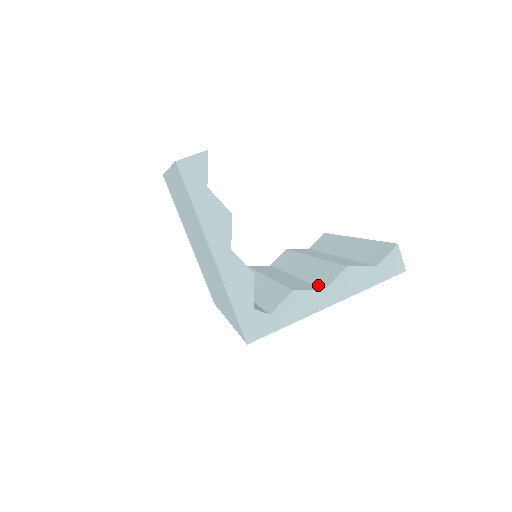
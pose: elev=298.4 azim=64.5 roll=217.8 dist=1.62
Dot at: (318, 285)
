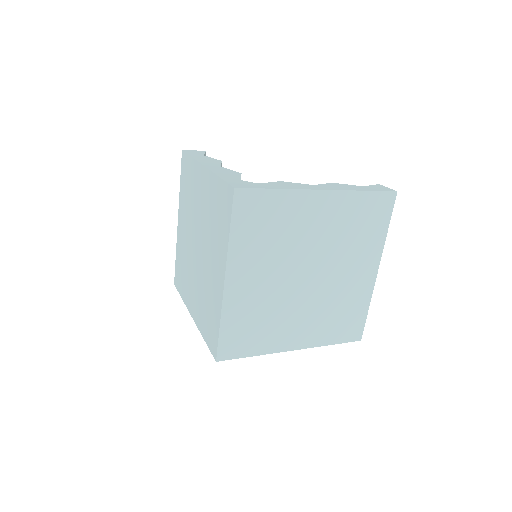
Dot at: occluded
